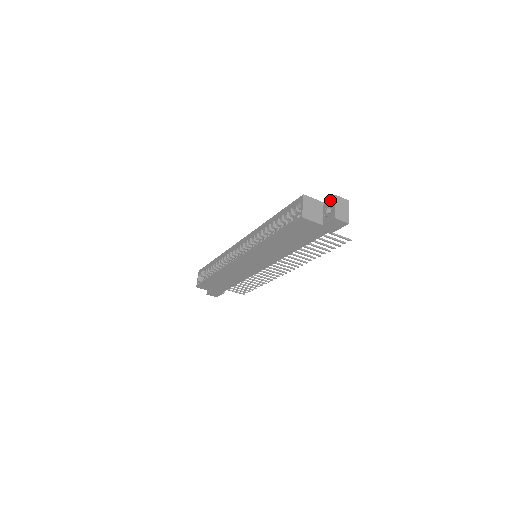
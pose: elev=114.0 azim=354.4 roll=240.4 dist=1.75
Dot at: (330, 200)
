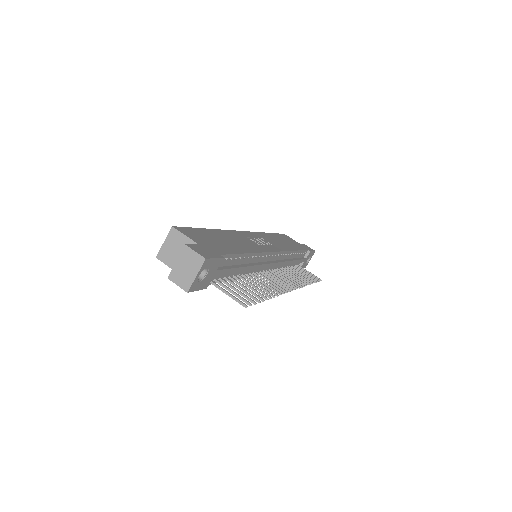
Dot at: occluded
